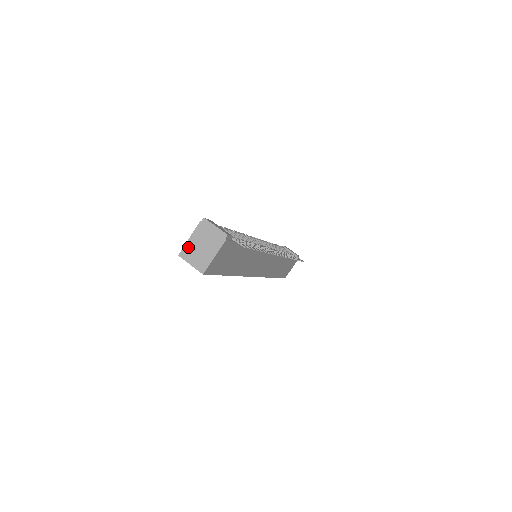
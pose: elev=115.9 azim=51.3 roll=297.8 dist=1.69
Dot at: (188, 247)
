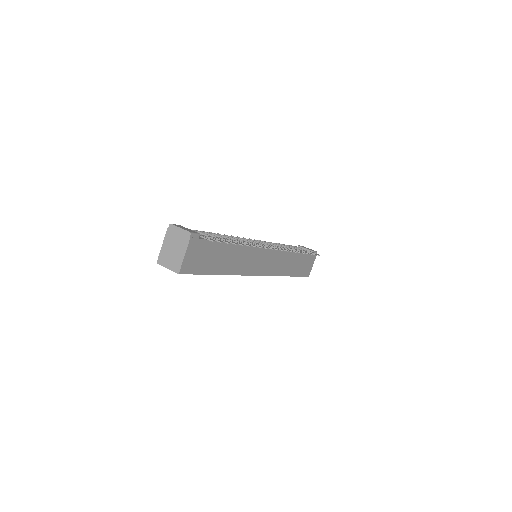
Dot at: (163, 253)
